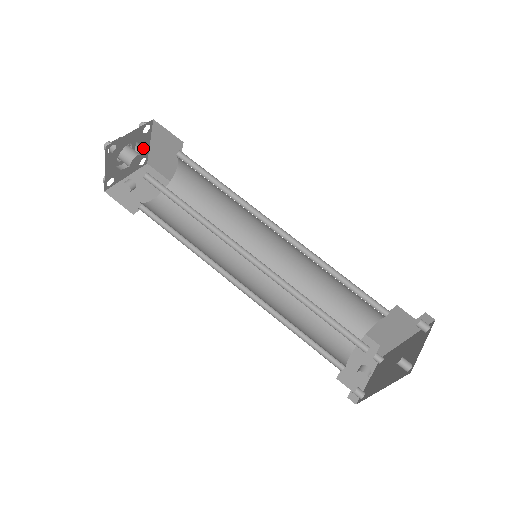
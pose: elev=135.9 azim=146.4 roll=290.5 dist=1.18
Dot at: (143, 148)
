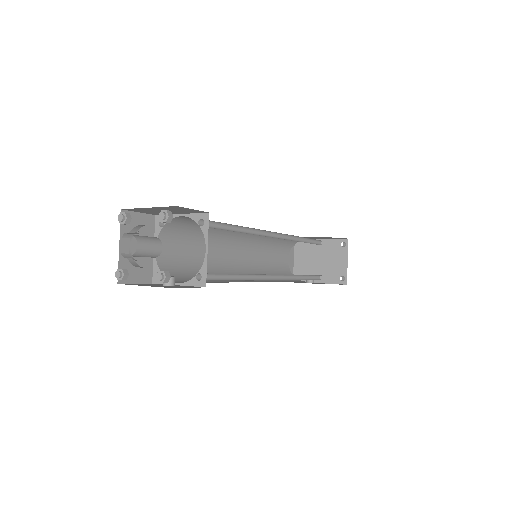
Dot at: occluded
